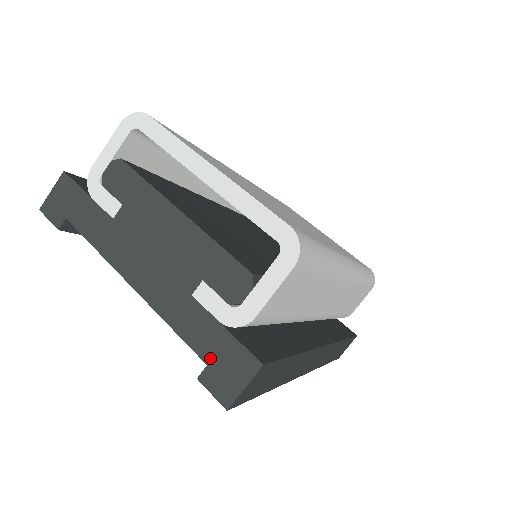
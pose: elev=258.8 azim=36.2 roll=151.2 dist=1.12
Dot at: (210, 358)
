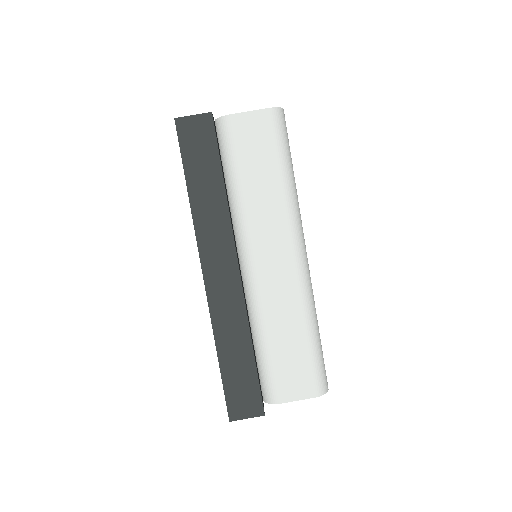
Dot at: occluded
